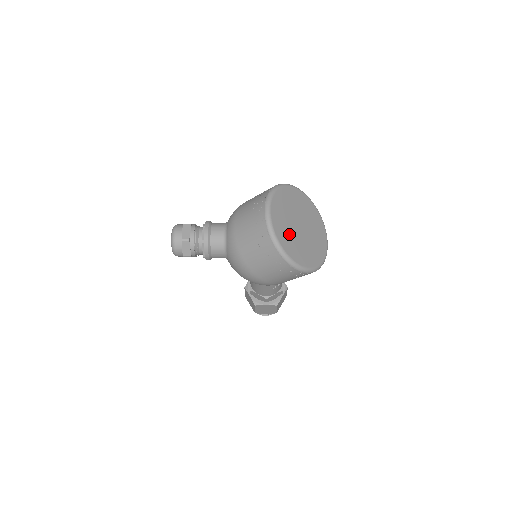
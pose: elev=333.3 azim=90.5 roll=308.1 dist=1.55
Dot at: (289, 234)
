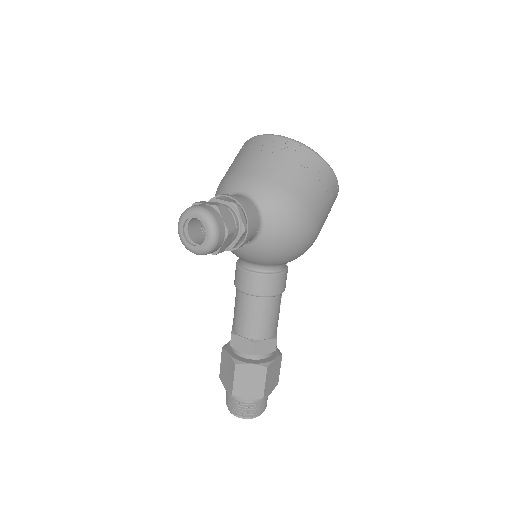
Dot at: occluded
